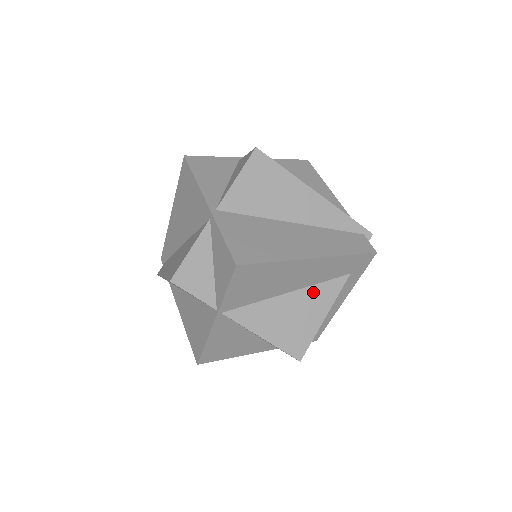
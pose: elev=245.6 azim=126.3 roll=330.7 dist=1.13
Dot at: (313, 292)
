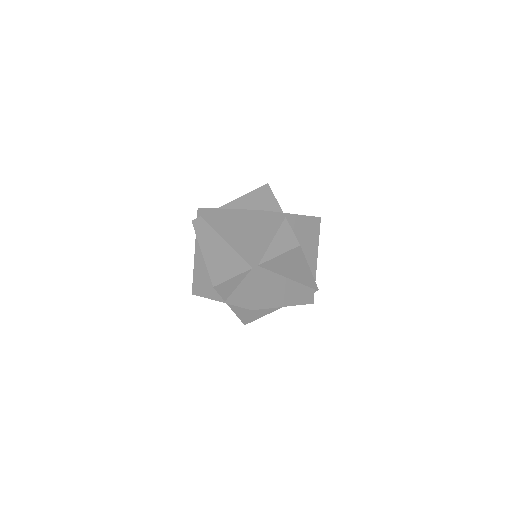
Dot at: occluded
